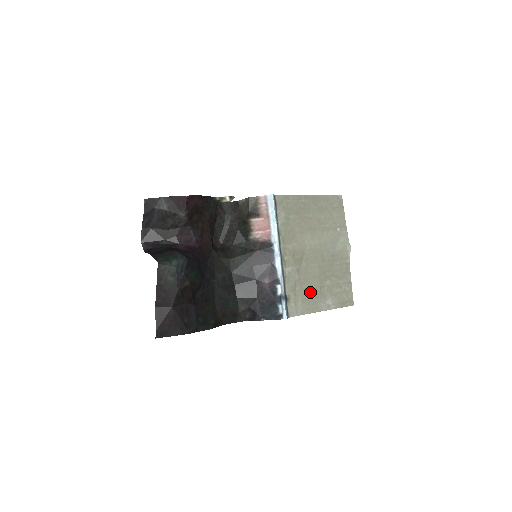
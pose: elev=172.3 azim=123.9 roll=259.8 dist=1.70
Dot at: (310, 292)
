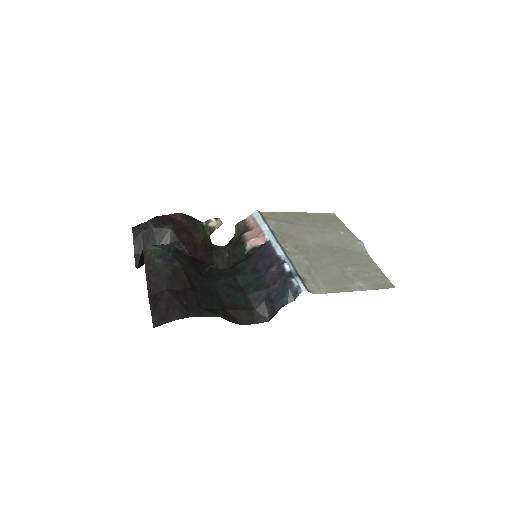
Dot at: (330, 276)
